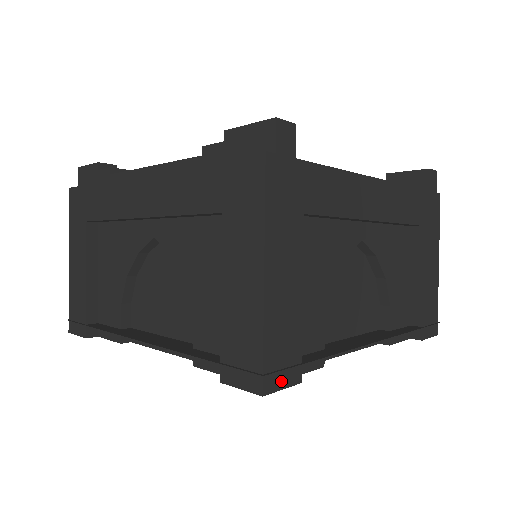
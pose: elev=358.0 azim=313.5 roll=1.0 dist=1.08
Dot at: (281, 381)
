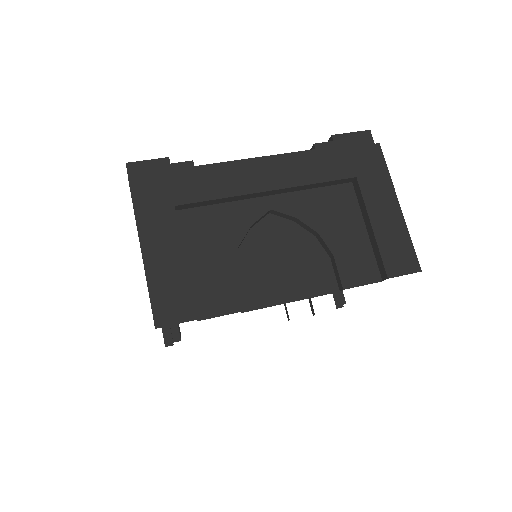
Dot at: occluded
